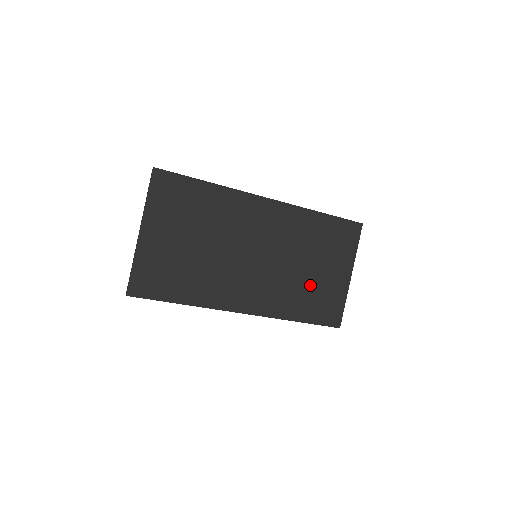
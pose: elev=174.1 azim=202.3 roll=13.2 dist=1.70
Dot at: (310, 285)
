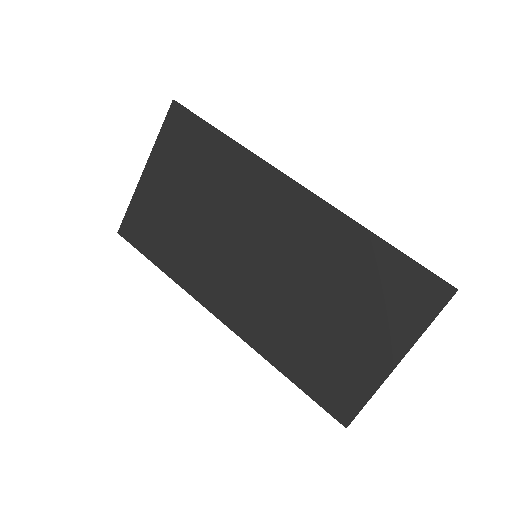
Dot at: (319, 337)
